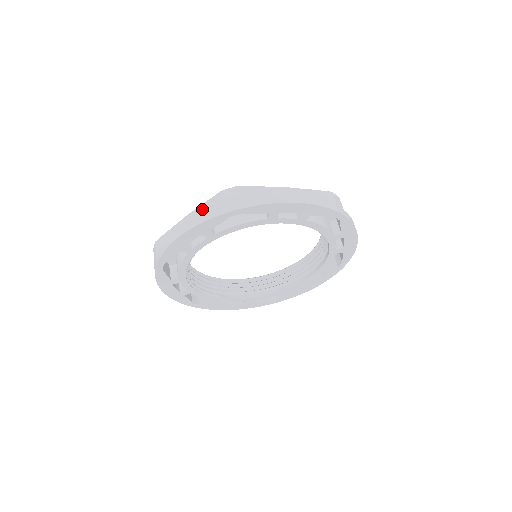
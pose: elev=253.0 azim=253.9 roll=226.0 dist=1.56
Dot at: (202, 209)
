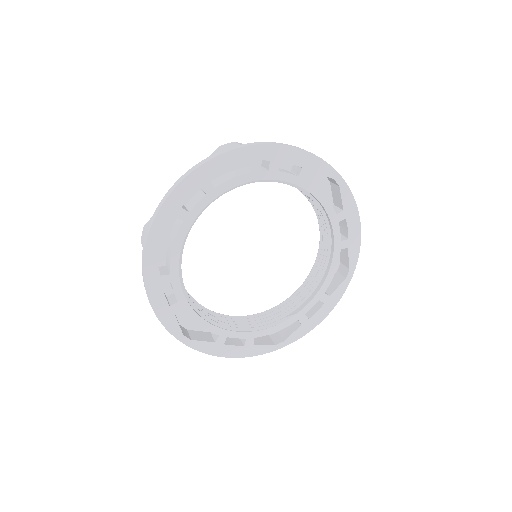
Dot at: occluded
